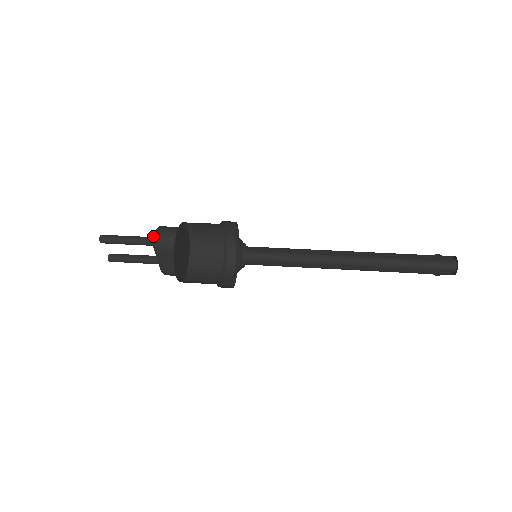
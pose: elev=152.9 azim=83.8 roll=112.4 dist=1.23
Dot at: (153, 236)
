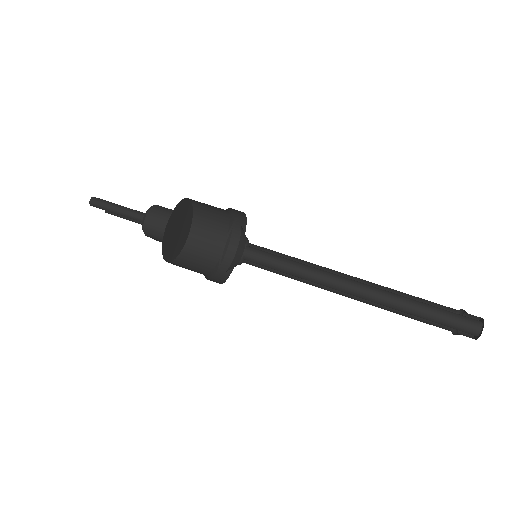
Dot at: (142, 221)
